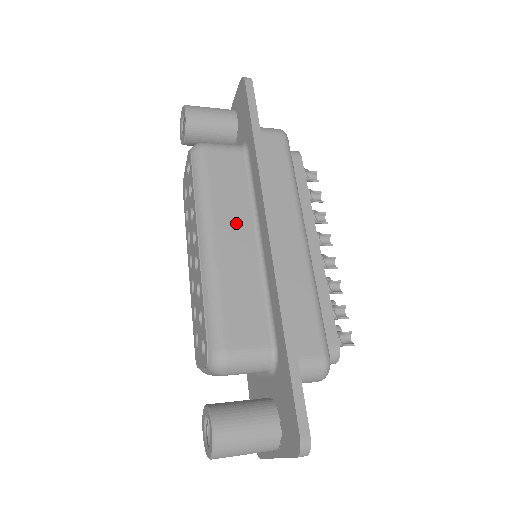
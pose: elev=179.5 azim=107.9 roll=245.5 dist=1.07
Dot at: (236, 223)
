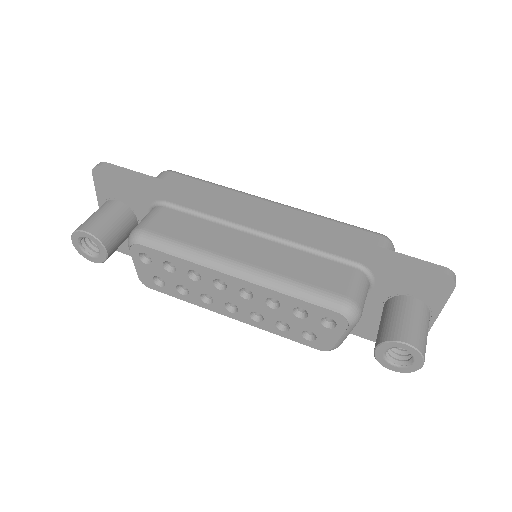
Dot at: (232, 241)
